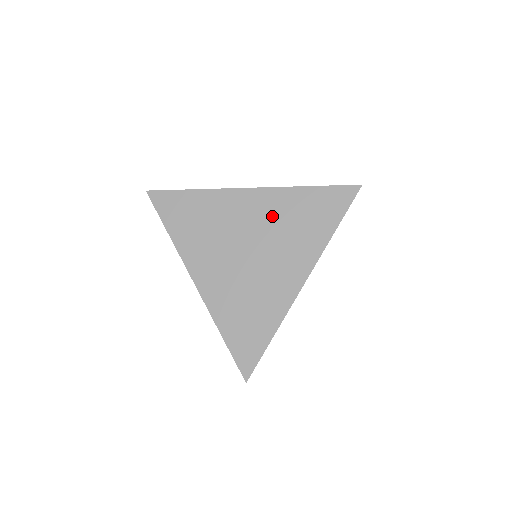
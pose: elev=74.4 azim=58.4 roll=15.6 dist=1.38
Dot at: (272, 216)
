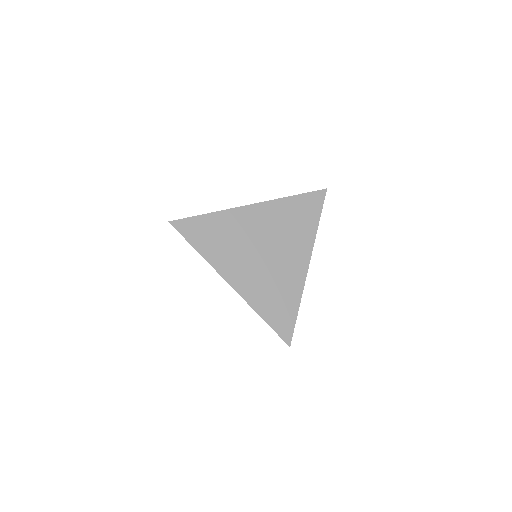
Dot at: (274, 222)
